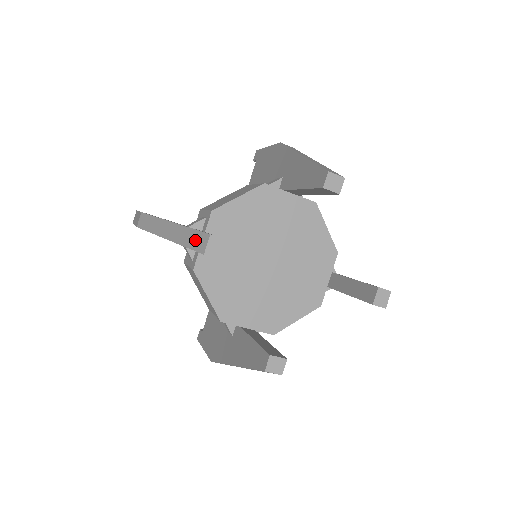
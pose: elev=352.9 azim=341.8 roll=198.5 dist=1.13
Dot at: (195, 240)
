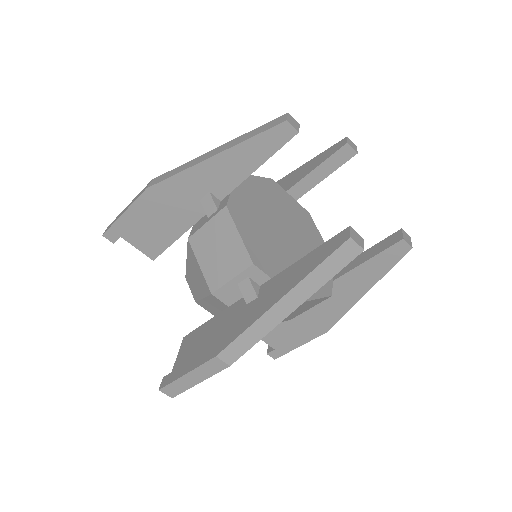
Dot at: (266, 126)
